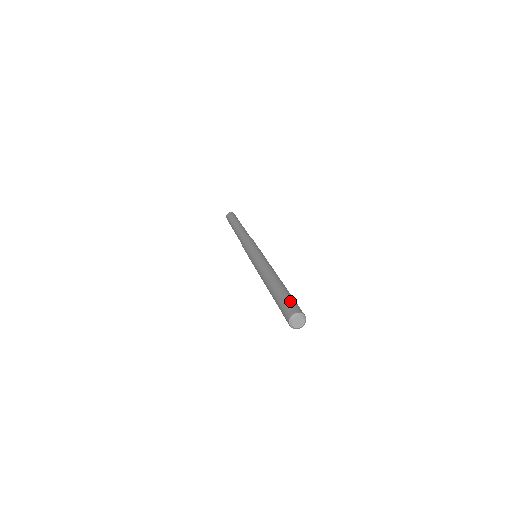
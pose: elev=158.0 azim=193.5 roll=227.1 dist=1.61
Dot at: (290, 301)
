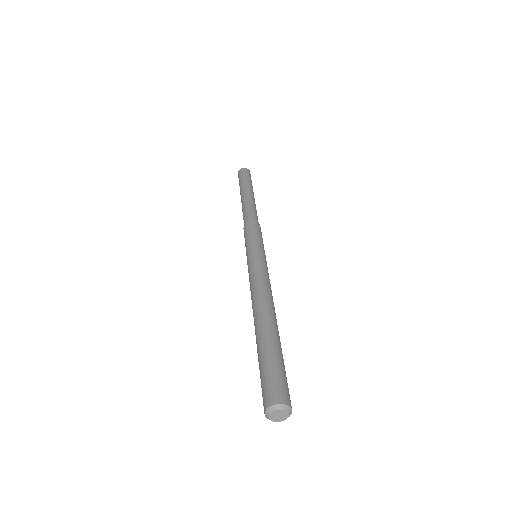
Dot at: (264, 377)
